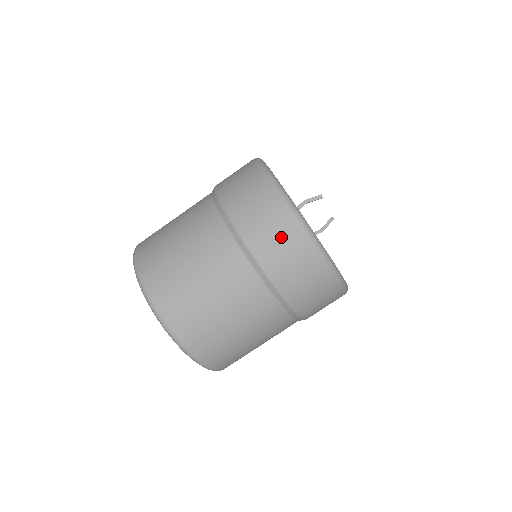
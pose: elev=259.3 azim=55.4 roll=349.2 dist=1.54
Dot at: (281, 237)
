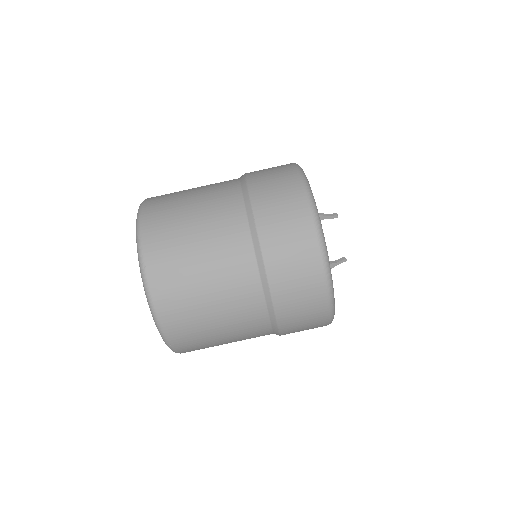
Dot at: (279, 178)
